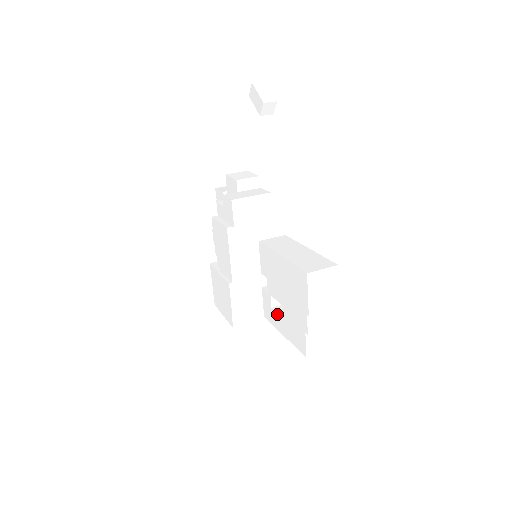
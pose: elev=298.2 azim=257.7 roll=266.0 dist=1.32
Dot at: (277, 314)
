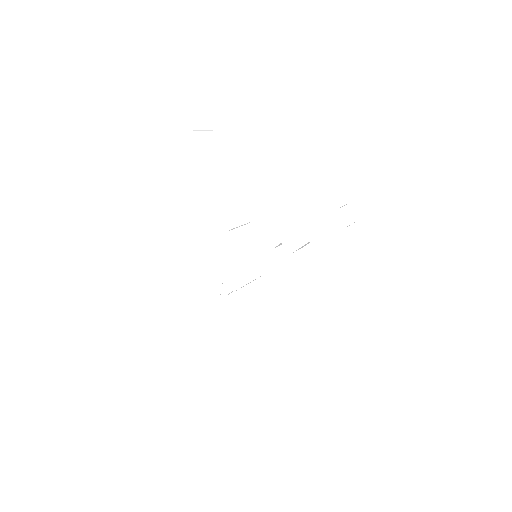
Dot at: (308, 259)
